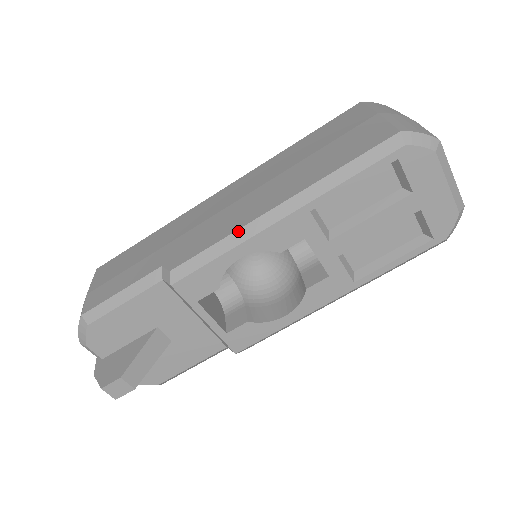
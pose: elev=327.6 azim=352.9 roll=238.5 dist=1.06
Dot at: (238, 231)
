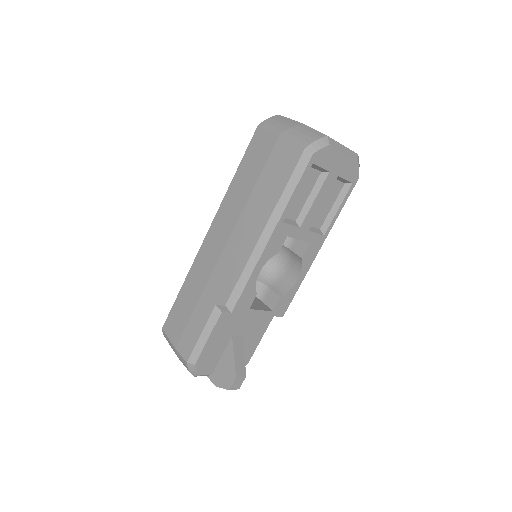
Dot at: (250, 259)
